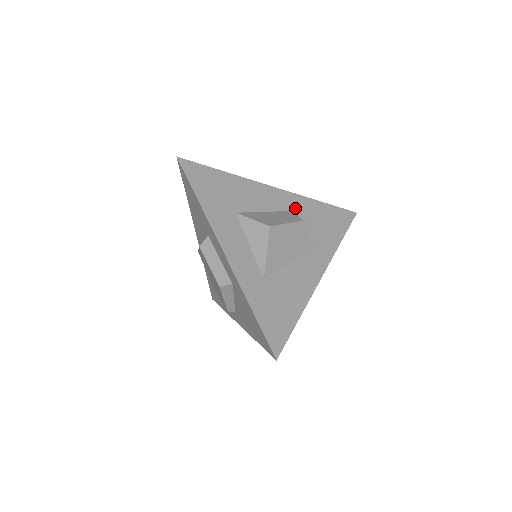
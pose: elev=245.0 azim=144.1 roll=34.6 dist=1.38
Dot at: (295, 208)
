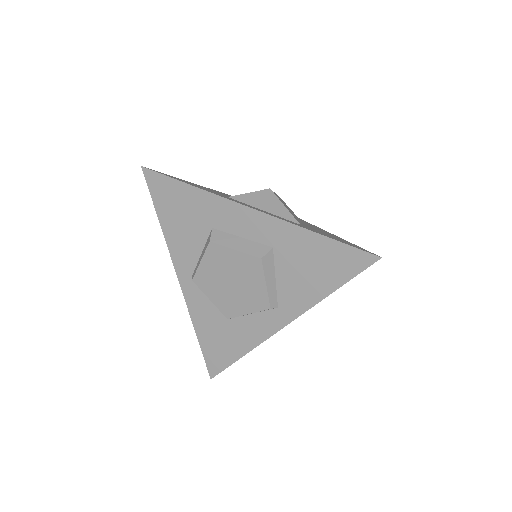
Dot at: occluded
